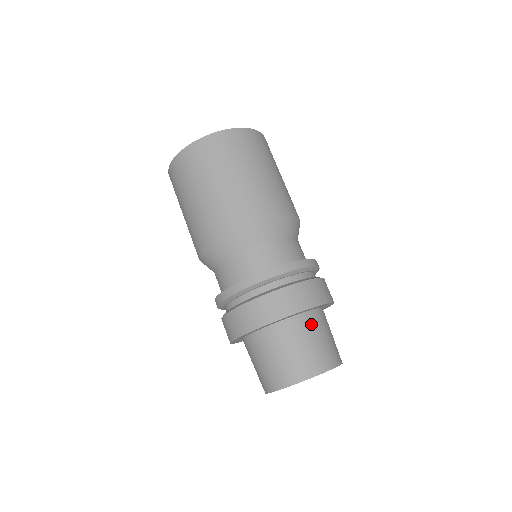
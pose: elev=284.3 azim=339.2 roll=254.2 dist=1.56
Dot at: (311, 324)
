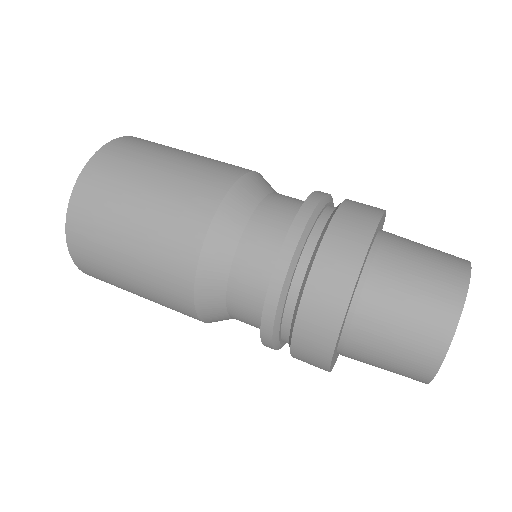
Dot at: (384, 275)
